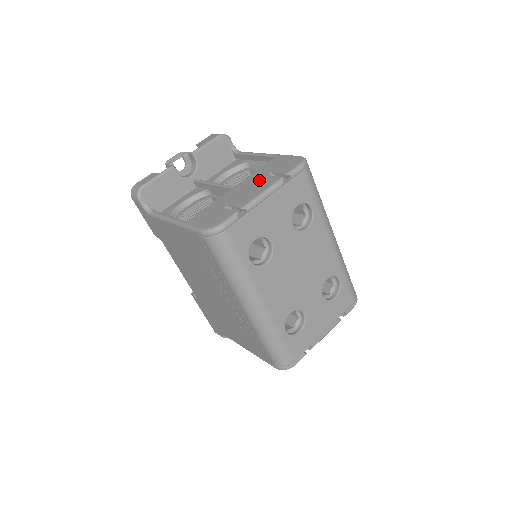
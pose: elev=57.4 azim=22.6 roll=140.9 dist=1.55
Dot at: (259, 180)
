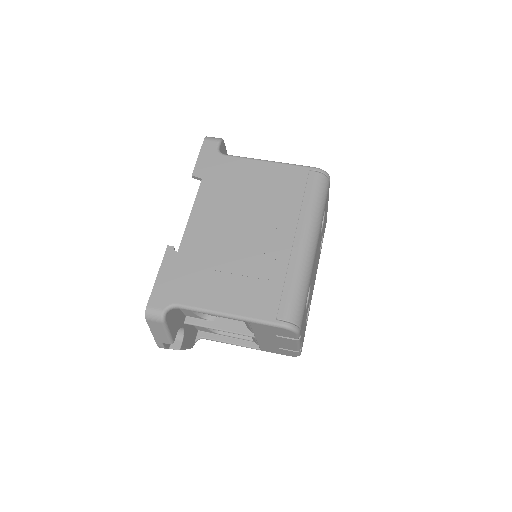
Dot at: occluded
